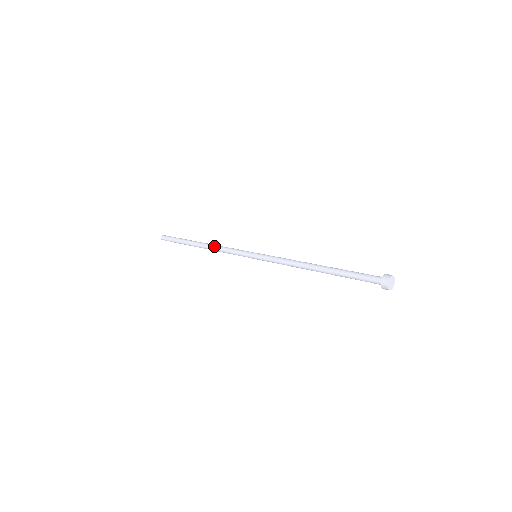
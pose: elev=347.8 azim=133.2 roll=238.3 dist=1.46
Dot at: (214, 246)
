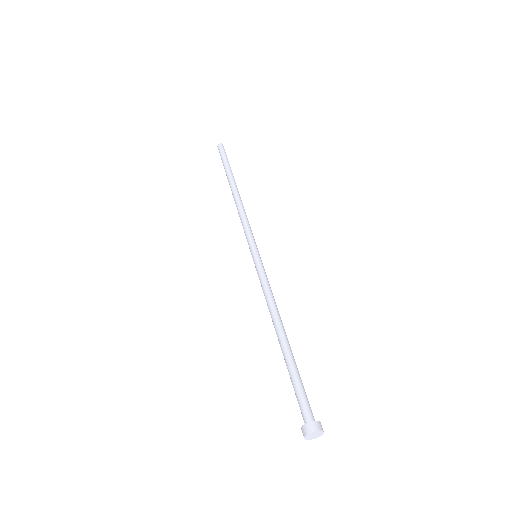
Dot at: (239, 204)
